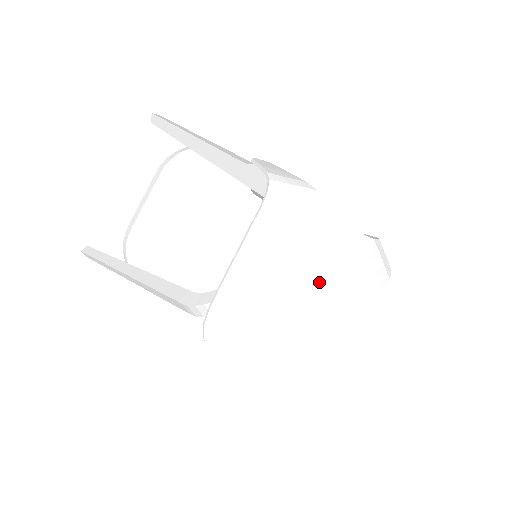
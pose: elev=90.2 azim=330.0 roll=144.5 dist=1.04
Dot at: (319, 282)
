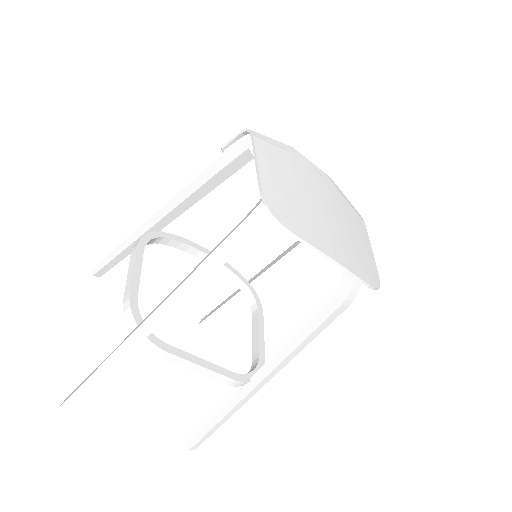
Dot at: (321, 195)
